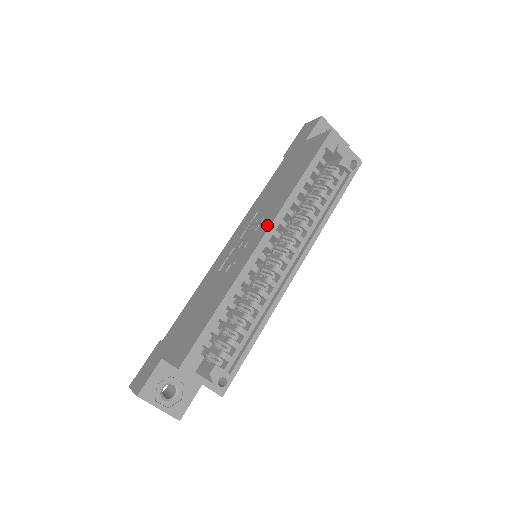
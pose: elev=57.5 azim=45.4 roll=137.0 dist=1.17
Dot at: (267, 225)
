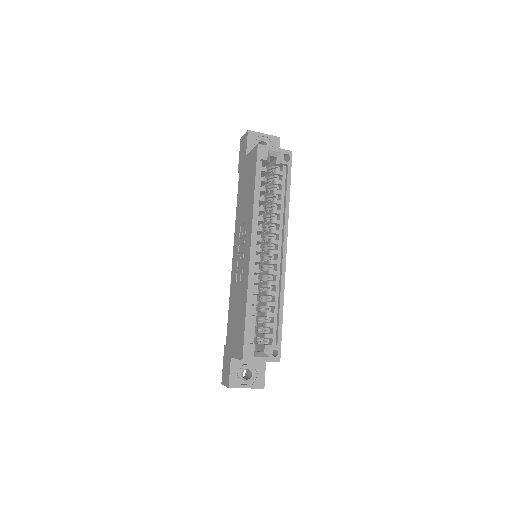
Dot at: (249, 237)
